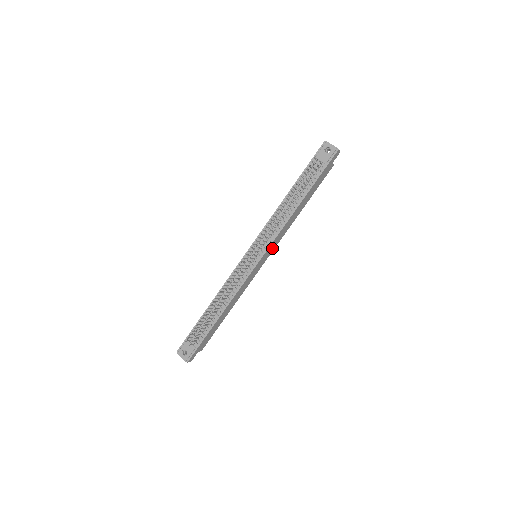
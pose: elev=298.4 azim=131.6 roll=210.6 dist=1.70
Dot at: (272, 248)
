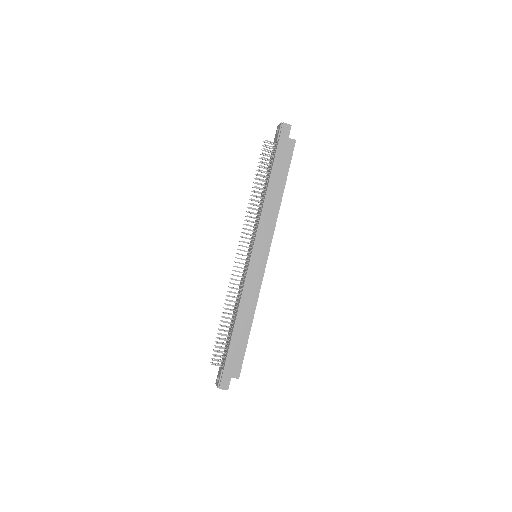
Dot at: (266, 241)
